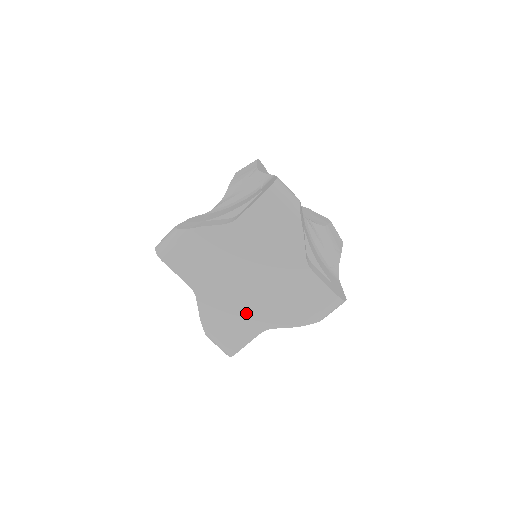
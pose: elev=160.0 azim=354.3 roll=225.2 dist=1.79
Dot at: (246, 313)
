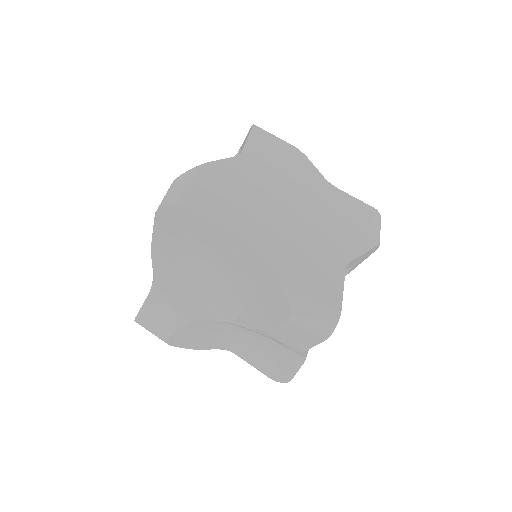
Dot at: (315, 249)
